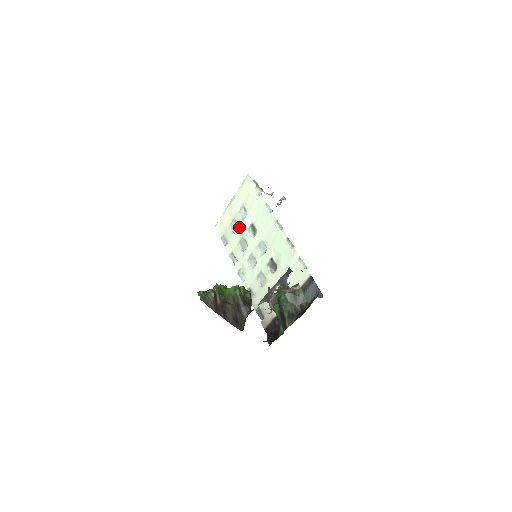
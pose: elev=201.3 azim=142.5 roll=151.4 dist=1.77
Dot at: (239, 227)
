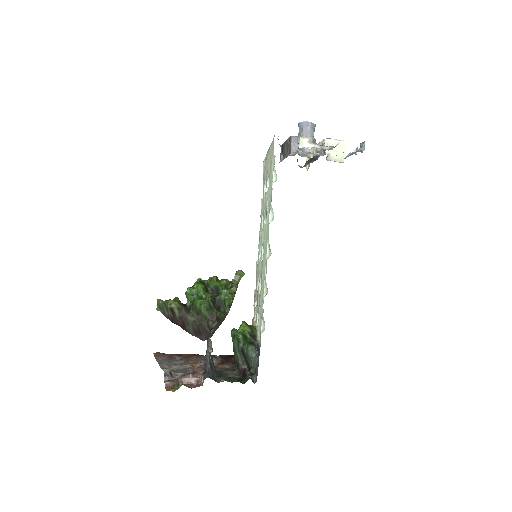
Dot at: (265, 195)
